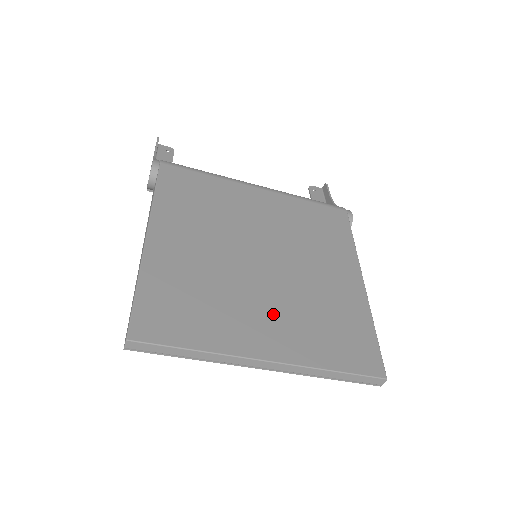
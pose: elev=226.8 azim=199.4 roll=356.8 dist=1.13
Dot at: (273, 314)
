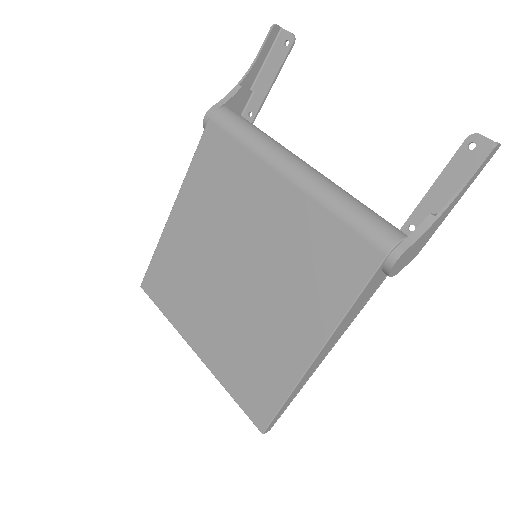
Dot at: (215, 325)
